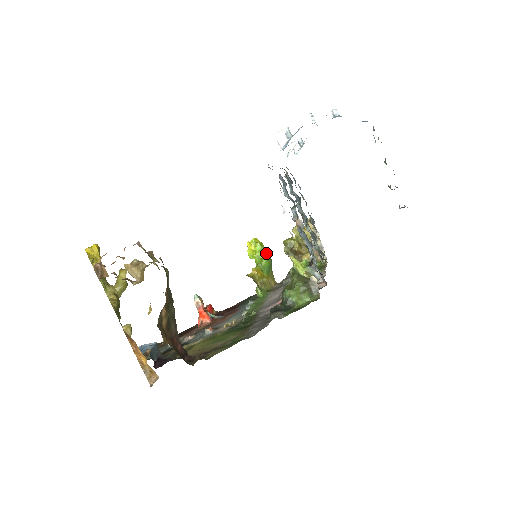
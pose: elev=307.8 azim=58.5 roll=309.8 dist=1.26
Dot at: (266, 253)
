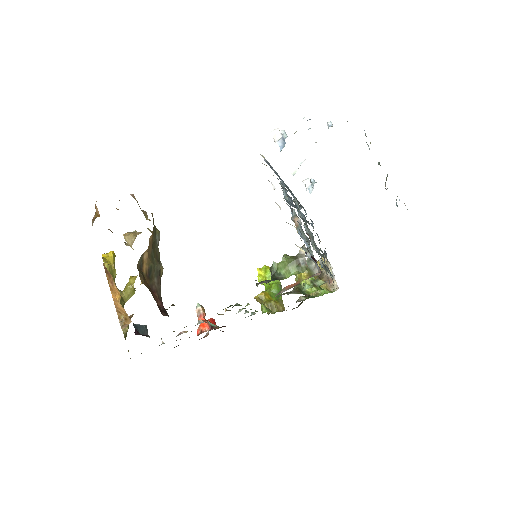
Dot at: occluded
